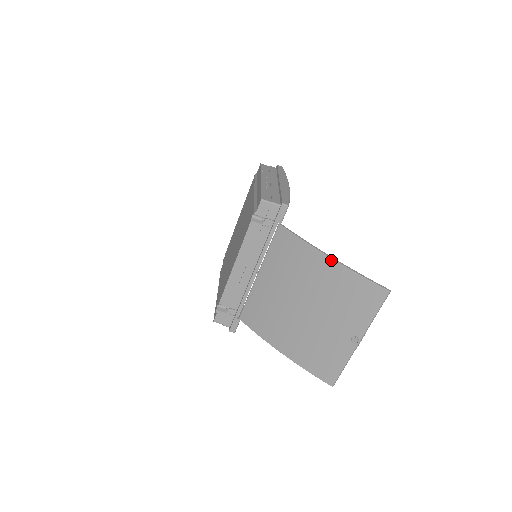
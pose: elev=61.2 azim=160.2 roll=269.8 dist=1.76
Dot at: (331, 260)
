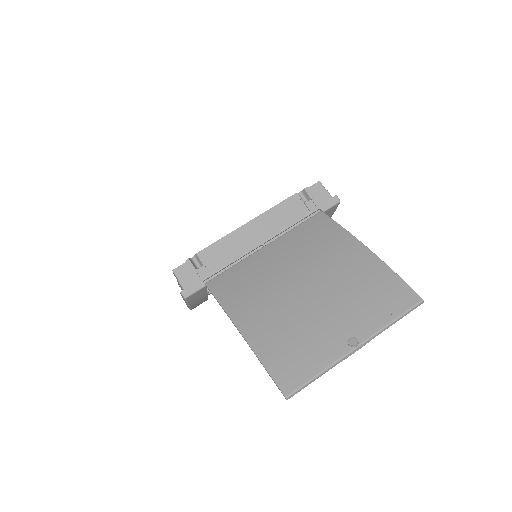
Dot at: (367, 250)
